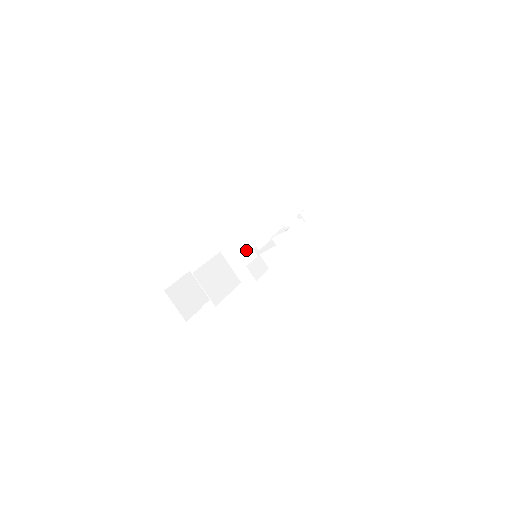
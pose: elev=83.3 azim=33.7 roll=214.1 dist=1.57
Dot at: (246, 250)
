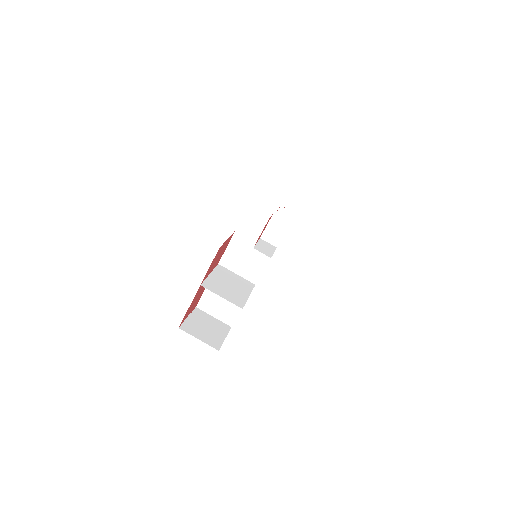
Dot at: (244, 244)
